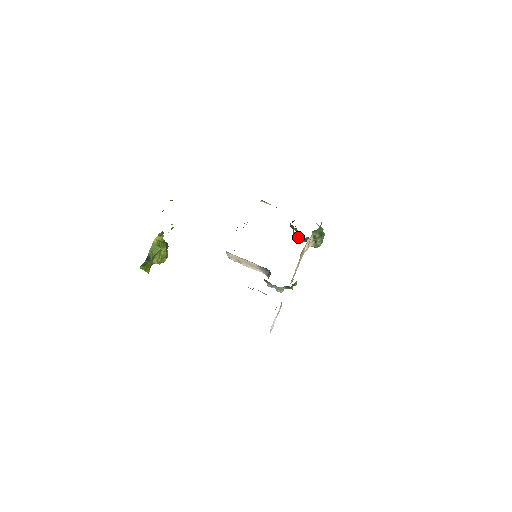
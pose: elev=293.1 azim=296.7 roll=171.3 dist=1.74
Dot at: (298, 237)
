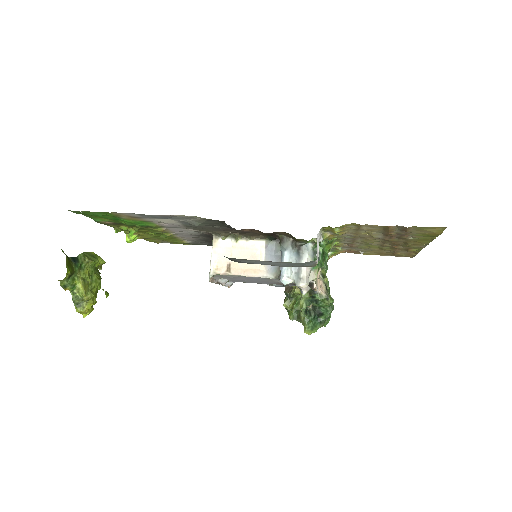
Dot at: (299, 298)
